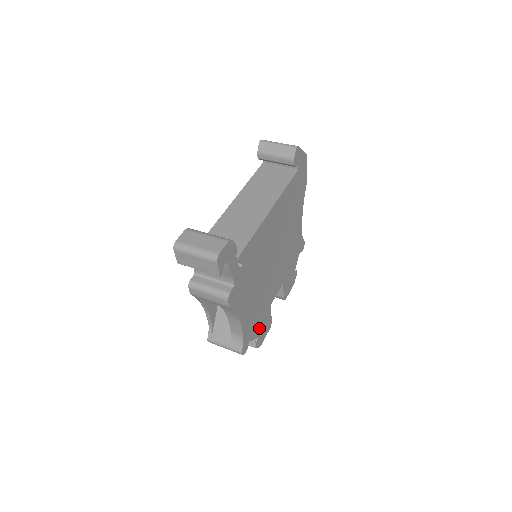
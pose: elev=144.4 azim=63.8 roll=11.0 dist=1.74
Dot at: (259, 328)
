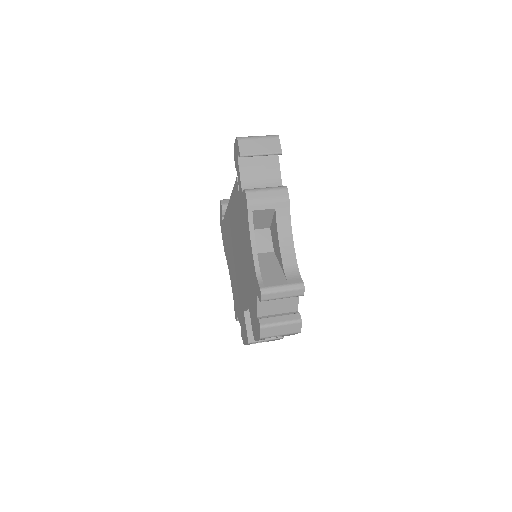
Dot at: occluded
